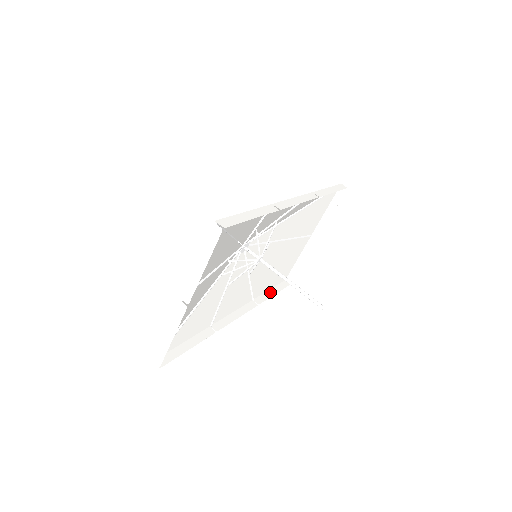
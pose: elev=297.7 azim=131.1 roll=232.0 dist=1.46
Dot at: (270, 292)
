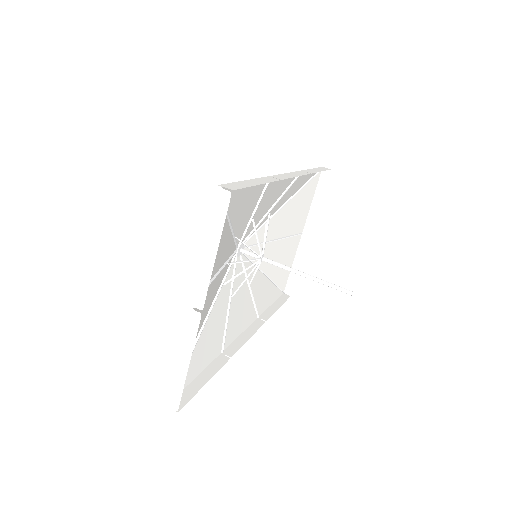
Dot at: (273, 307)
